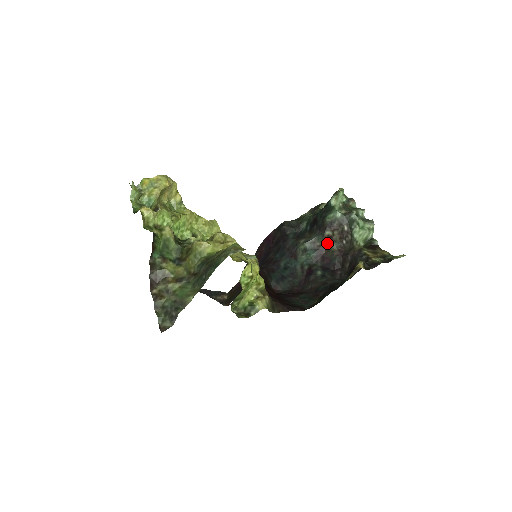
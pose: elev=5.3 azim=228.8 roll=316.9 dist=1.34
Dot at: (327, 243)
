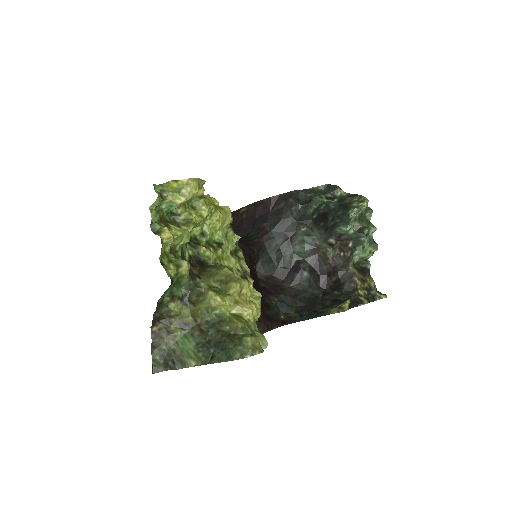
Dot at: (326, 247)
